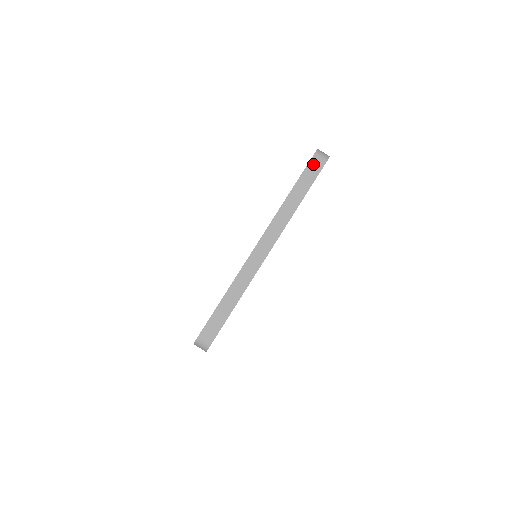
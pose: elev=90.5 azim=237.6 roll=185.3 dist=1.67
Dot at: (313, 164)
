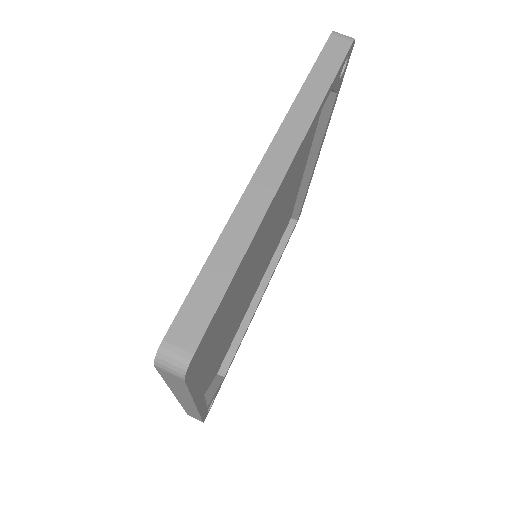
Dot at: (332, 45)
